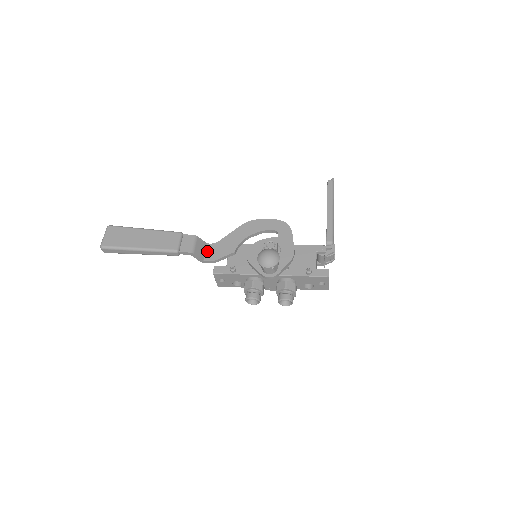
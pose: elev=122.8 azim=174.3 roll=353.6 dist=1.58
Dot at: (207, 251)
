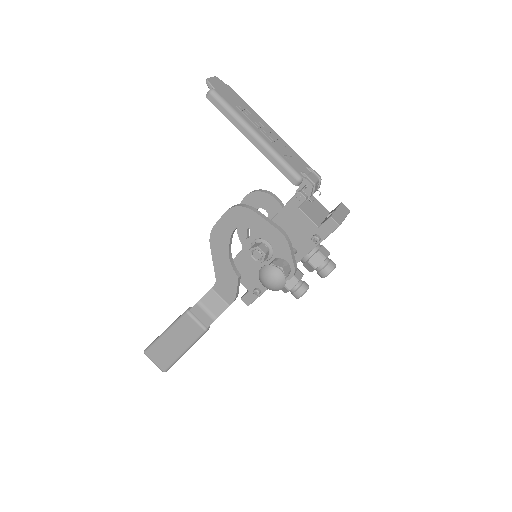
Dot at: (220, 295)
